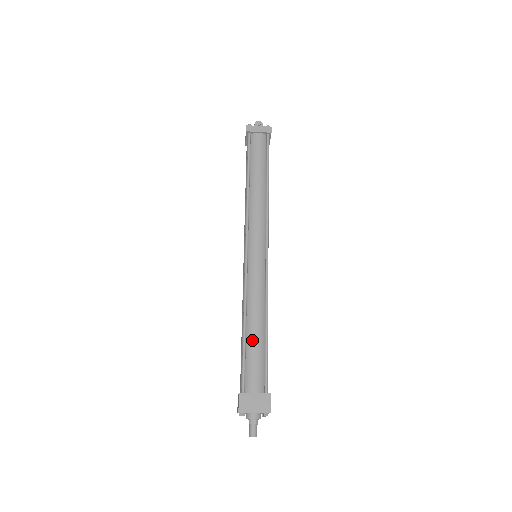
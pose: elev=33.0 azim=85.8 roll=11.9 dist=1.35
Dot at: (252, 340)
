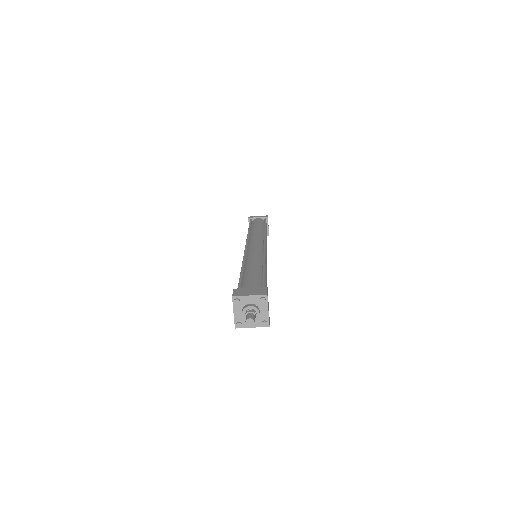
Dot at: (249, 271)
